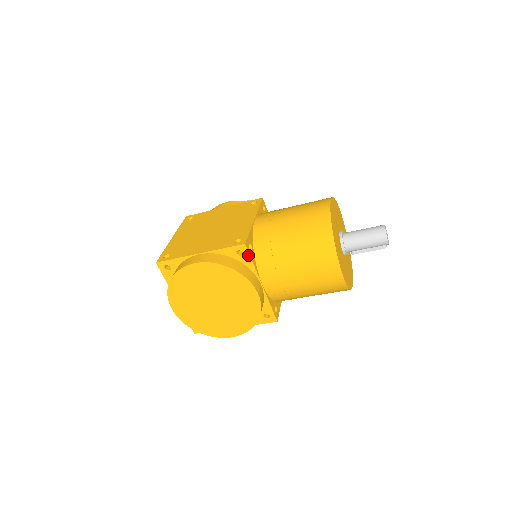
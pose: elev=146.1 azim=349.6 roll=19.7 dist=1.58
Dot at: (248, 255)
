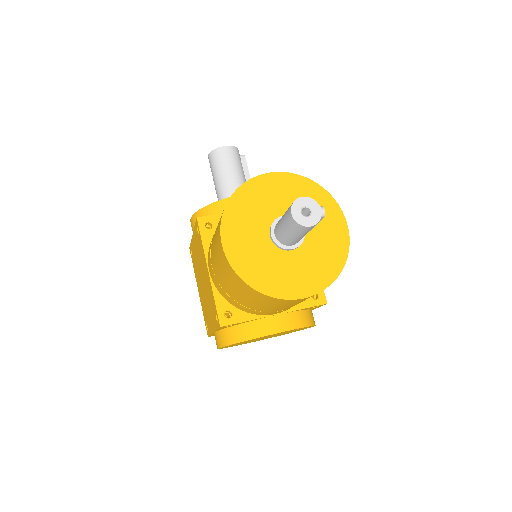
Dot at: (234, 324)
